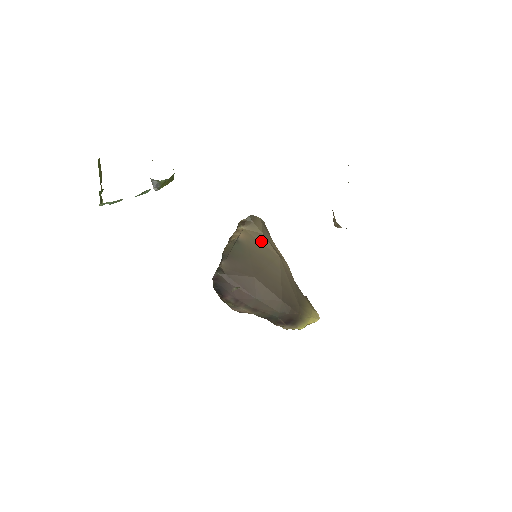
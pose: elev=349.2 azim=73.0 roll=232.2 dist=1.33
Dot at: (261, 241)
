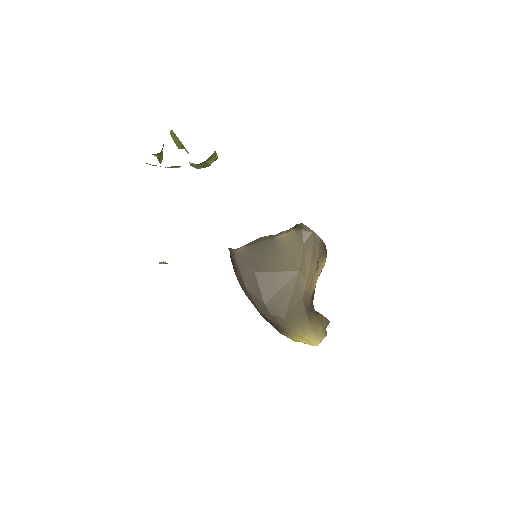
Dot at: (296, 249)
